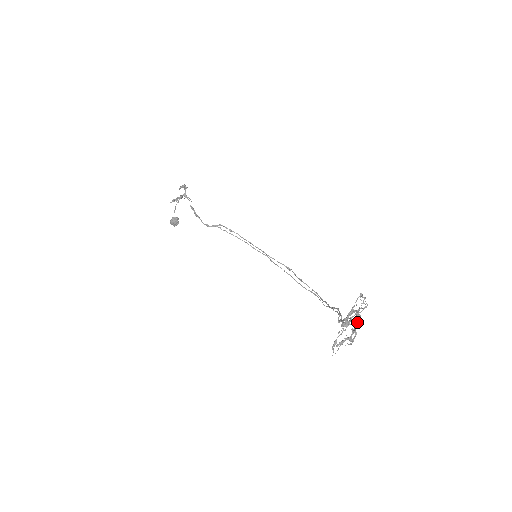
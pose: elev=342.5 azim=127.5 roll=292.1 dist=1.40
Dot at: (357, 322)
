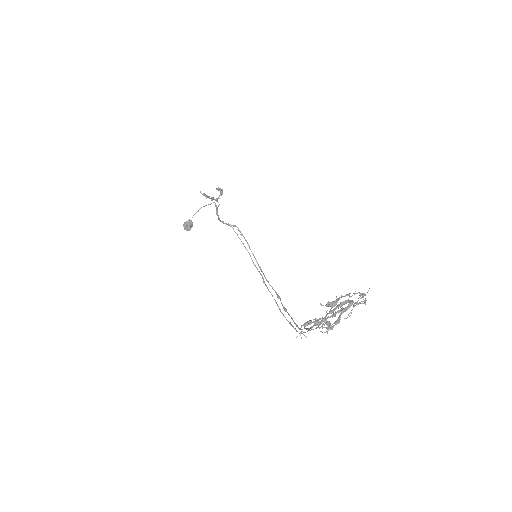
Dot at: (347, 309)
